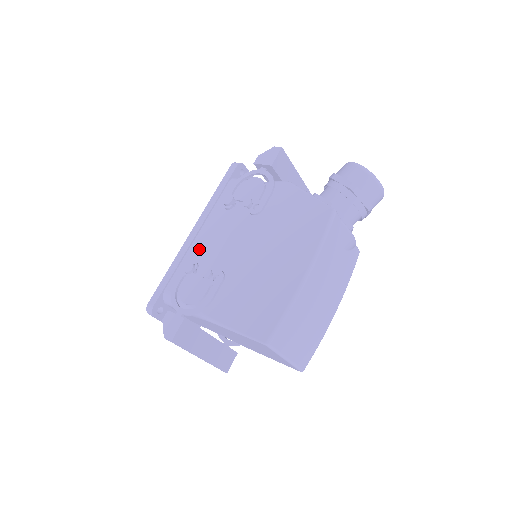
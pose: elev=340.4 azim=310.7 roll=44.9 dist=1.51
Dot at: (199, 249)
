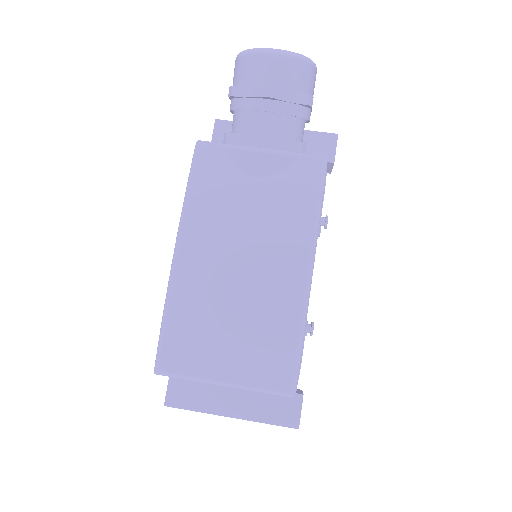
Dot at: occluded
